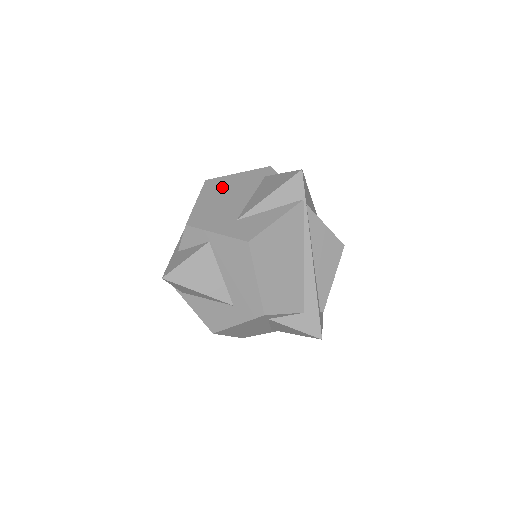
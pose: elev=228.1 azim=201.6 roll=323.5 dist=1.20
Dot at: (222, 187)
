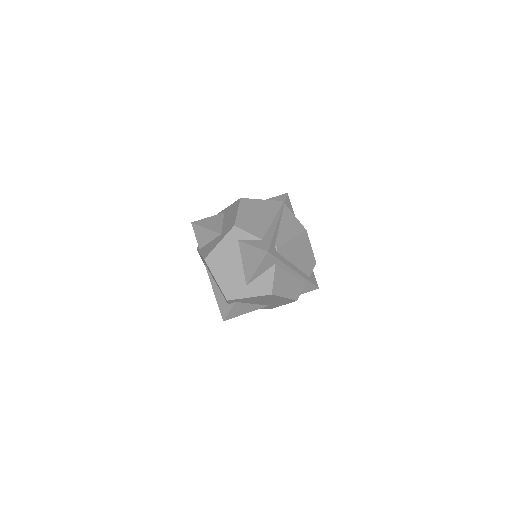
Dot at: occluded
